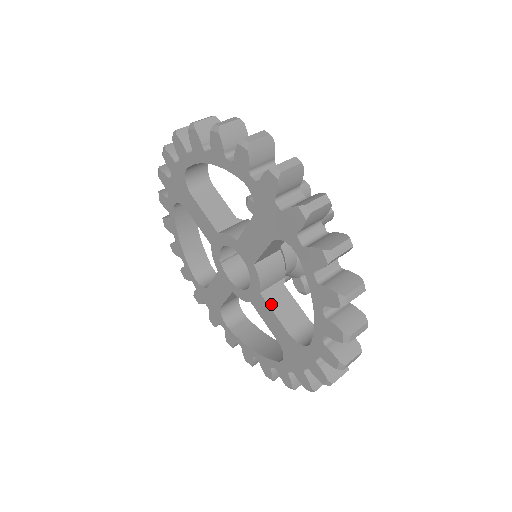
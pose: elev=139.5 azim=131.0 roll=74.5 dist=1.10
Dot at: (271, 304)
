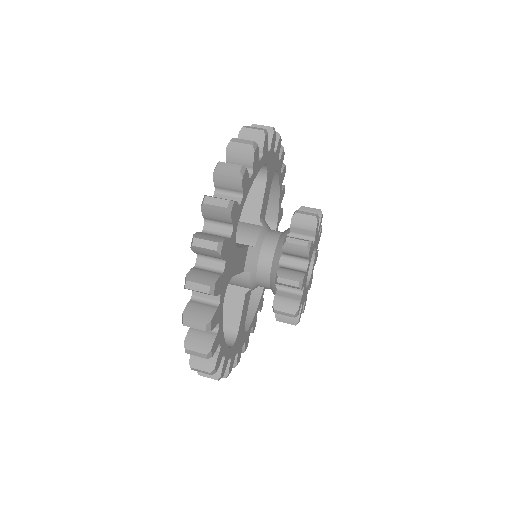
Dot at: occluded
